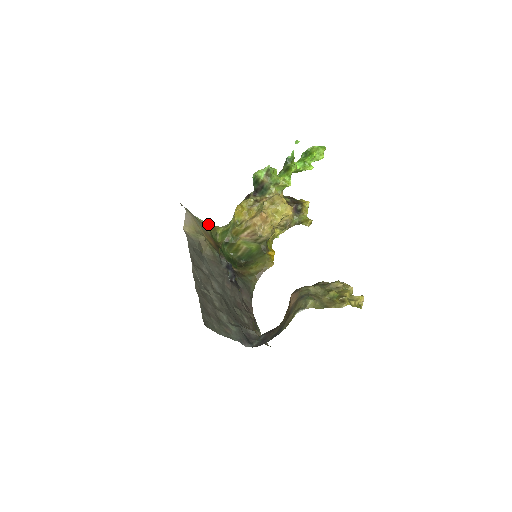
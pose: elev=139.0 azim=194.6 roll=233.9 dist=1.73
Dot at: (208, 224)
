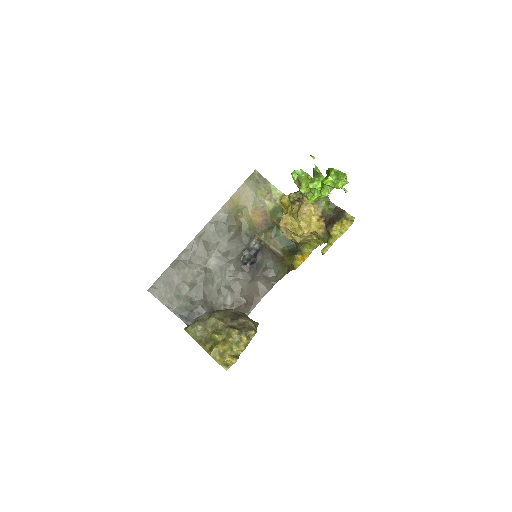
Dot at: occluded
